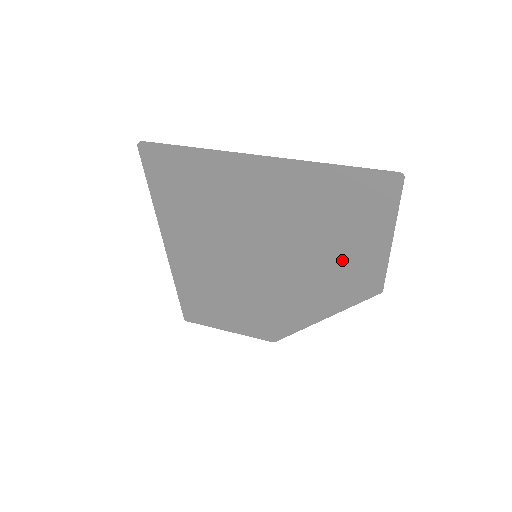
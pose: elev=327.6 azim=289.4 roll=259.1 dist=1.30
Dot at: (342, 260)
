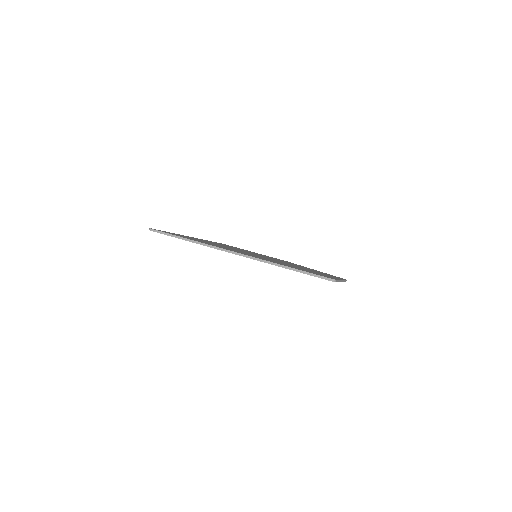
Dot at: occluded
